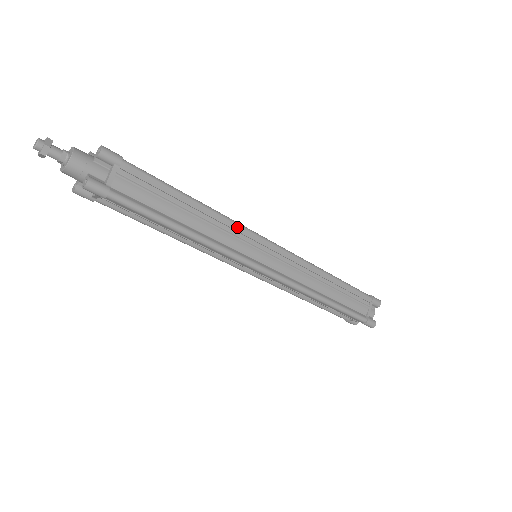
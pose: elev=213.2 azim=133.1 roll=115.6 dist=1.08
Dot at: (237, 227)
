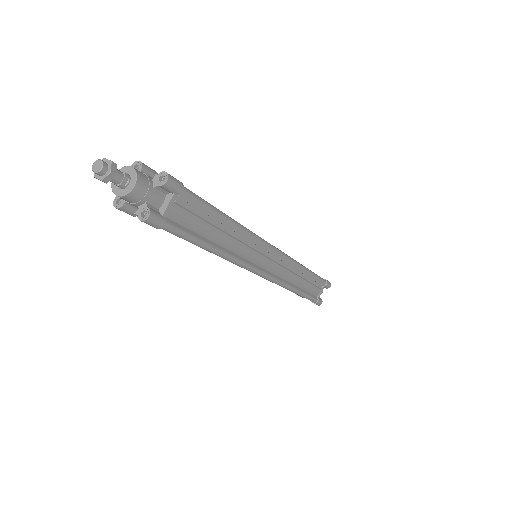
Dot at: (256, 240)
